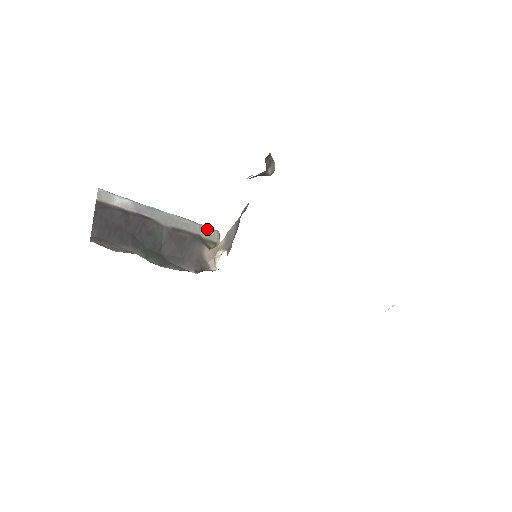
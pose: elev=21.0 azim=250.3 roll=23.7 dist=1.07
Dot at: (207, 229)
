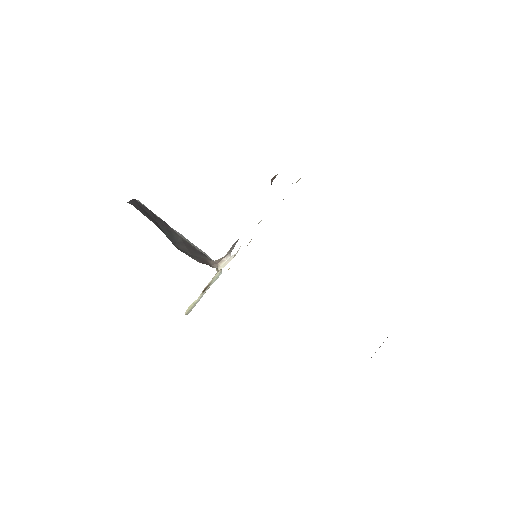
Dot at: (213, 260)
